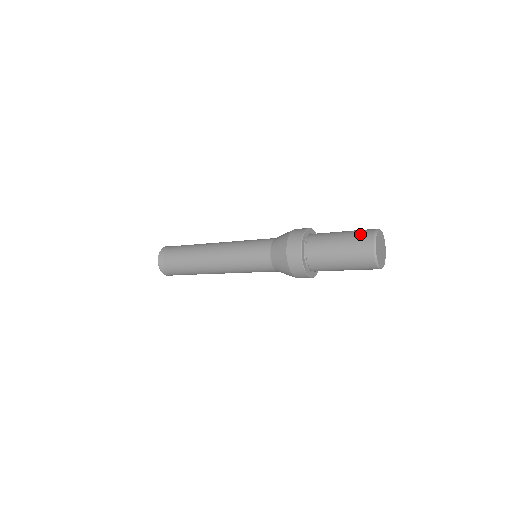
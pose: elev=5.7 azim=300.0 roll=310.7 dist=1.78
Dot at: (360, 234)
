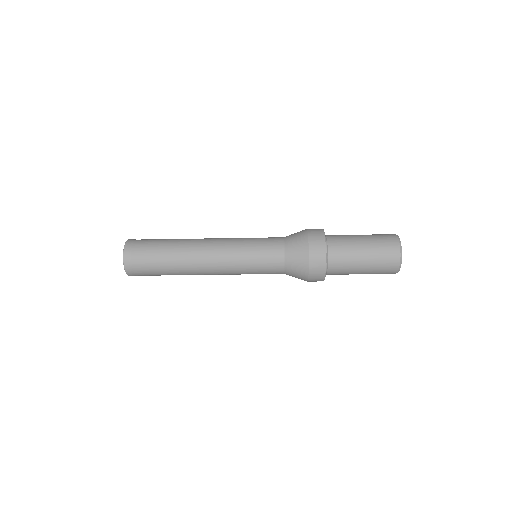
Dot at: occluded
